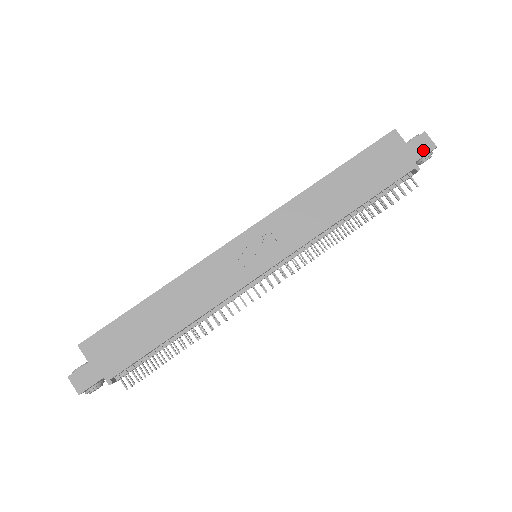
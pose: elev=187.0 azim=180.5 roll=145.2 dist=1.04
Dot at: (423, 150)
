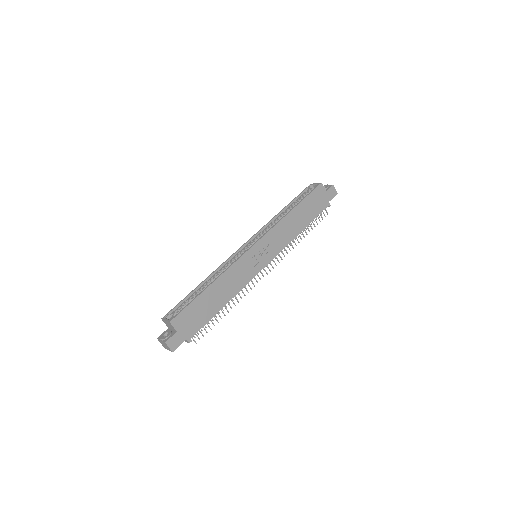
Dot at: (332, 195)
